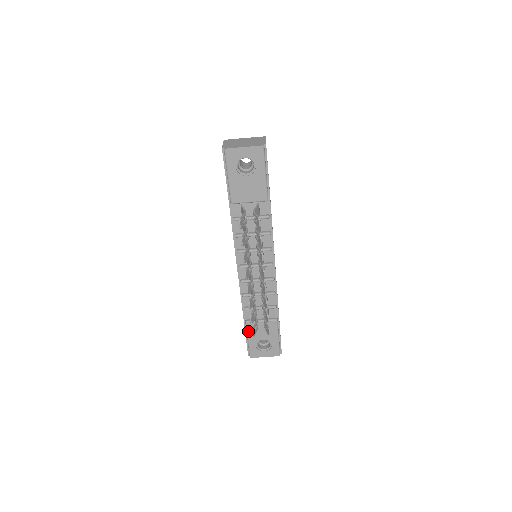
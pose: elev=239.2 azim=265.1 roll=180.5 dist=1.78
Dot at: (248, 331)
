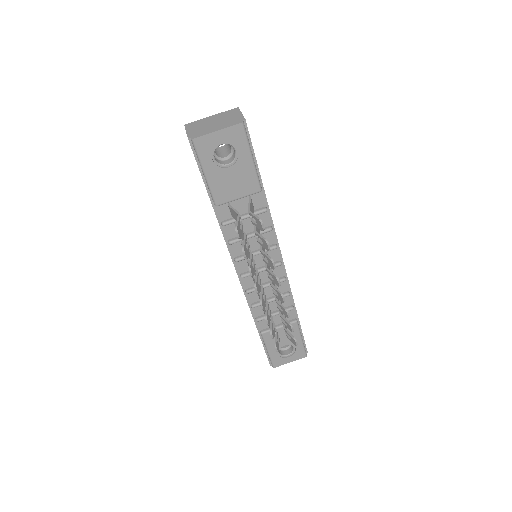
Dot at: (266, 342)
